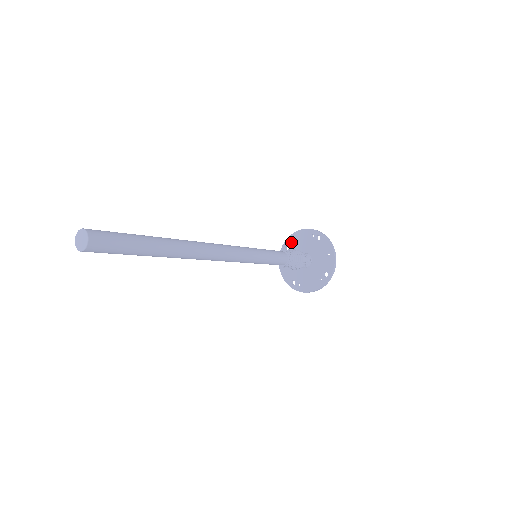
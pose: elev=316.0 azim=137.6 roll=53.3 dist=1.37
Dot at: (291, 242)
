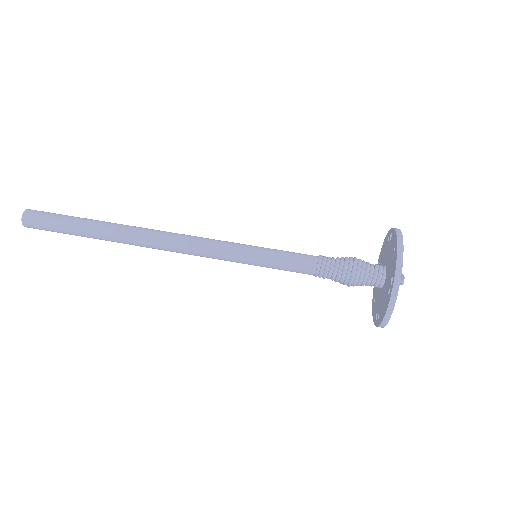
Dot at: occluded
